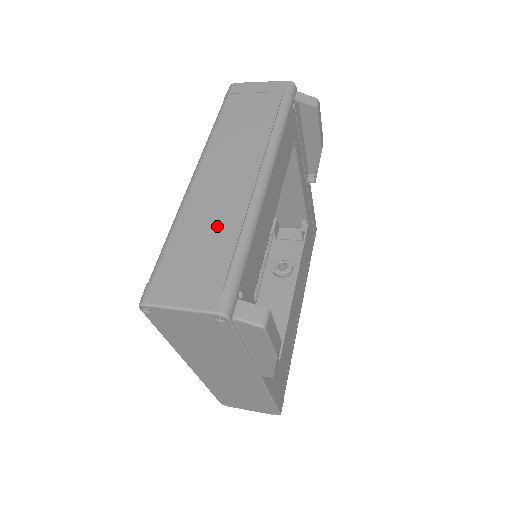
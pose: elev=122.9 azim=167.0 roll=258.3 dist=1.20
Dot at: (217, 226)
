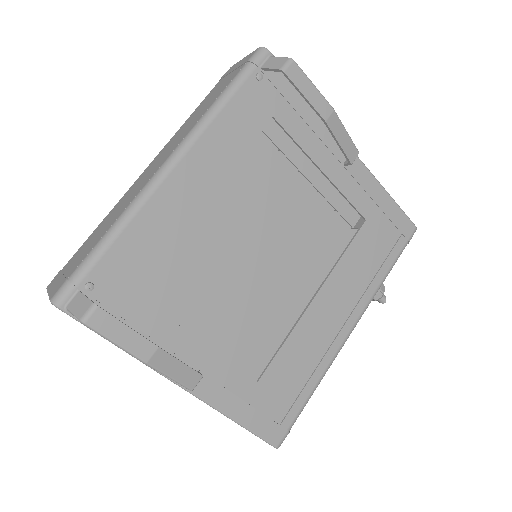
Dot at: (111, 219)
